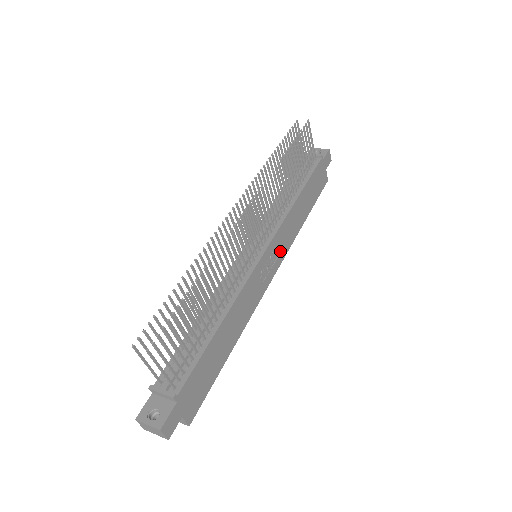
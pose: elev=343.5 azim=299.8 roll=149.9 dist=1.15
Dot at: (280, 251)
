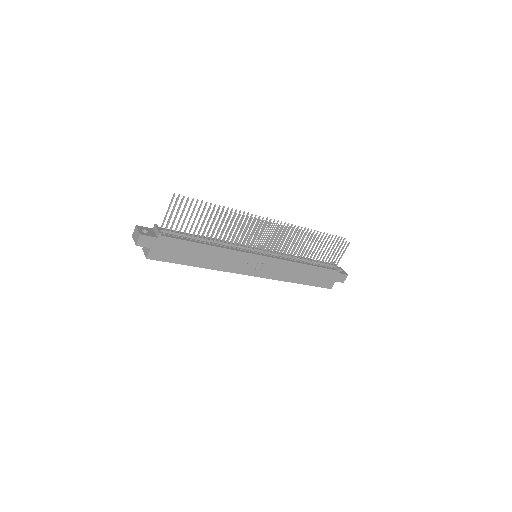
Dot at: (269, 271)
